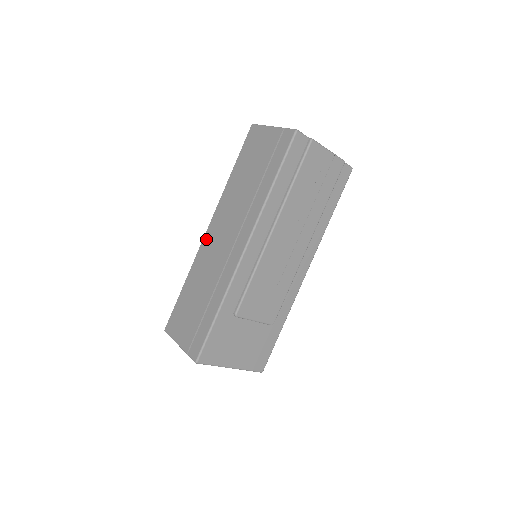
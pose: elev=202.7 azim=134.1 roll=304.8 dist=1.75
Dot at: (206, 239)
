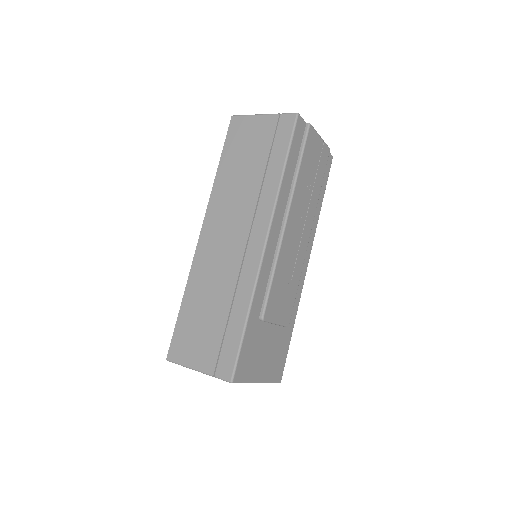
Dot at: (202, 244)
